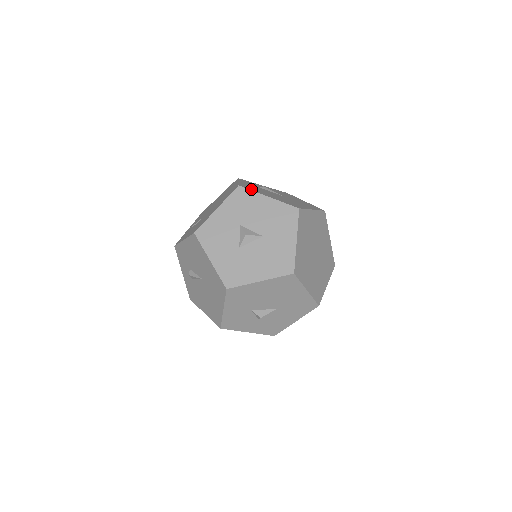
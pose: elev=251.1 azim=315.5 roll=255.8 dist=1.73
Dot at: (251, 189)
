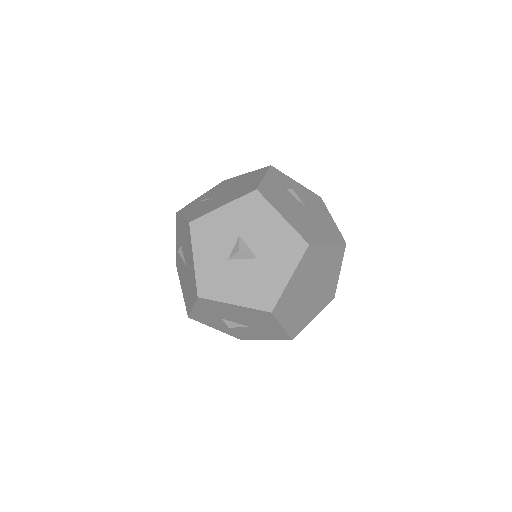
Dot at: (269, 198)
